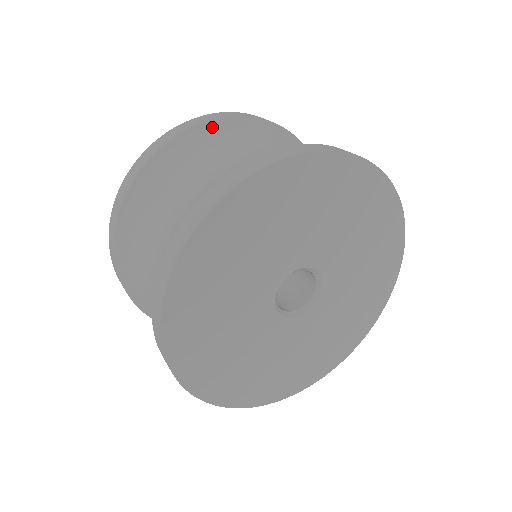
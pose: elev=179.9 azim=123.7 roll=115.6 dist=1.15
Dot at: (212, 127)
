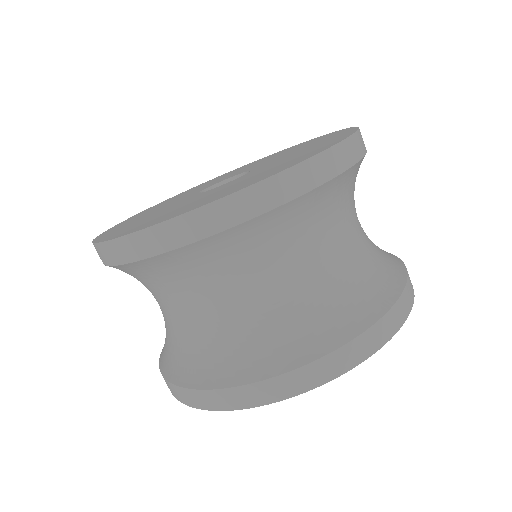
Dot at: (259, 222)
